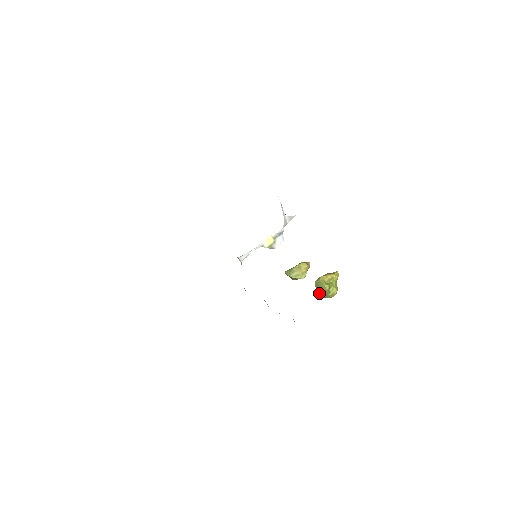
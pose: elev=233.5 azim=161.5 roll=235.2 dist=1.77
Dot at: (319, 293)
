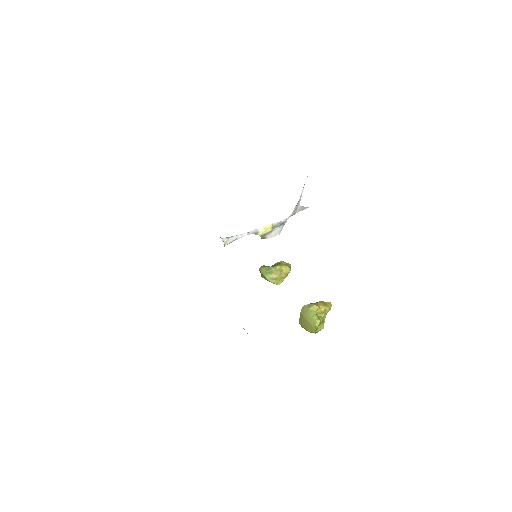
Dot at: (299, 320)
